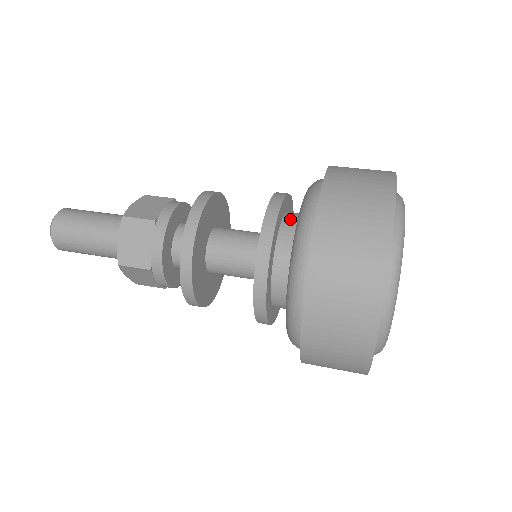
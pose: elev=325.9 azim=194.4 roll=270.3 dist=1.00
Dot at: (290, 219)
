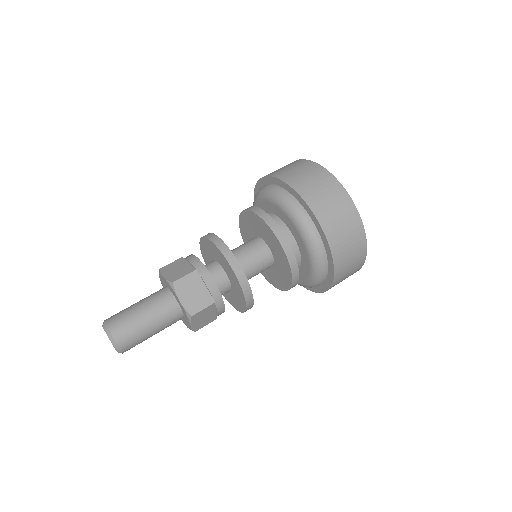
Dot at: occluded
